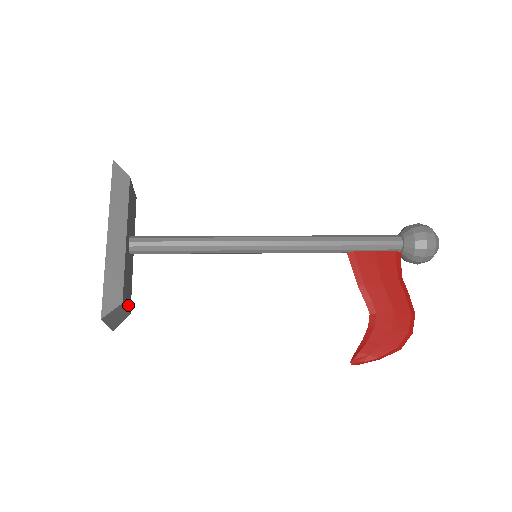
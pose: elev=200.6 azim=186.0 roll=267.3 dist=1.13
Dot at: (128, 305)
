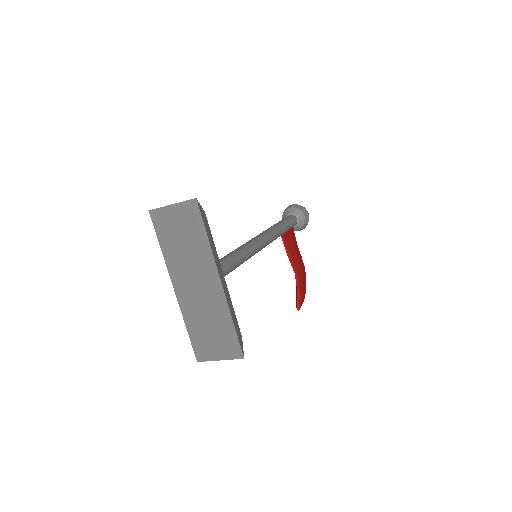
Dot at: occluded
